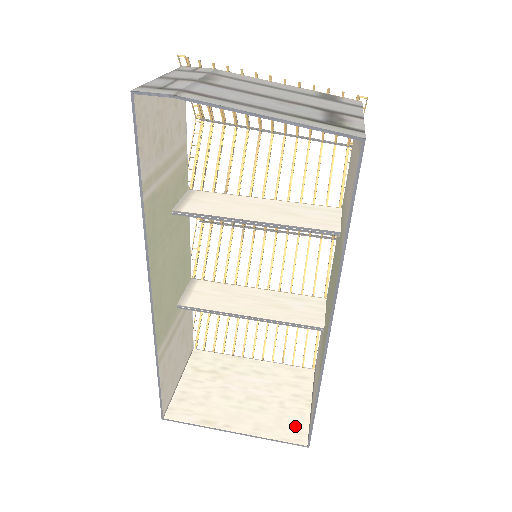
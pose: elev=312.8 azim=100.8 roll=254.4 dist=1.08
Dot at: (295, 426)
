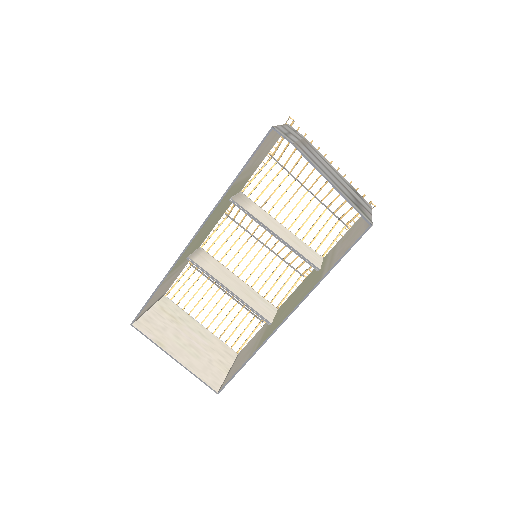
Dot at: (214, 378)
